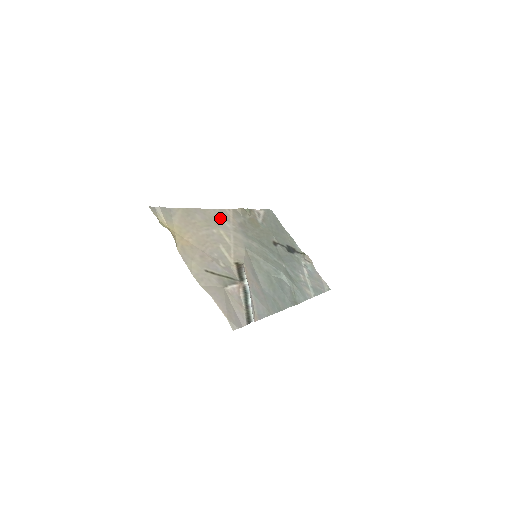
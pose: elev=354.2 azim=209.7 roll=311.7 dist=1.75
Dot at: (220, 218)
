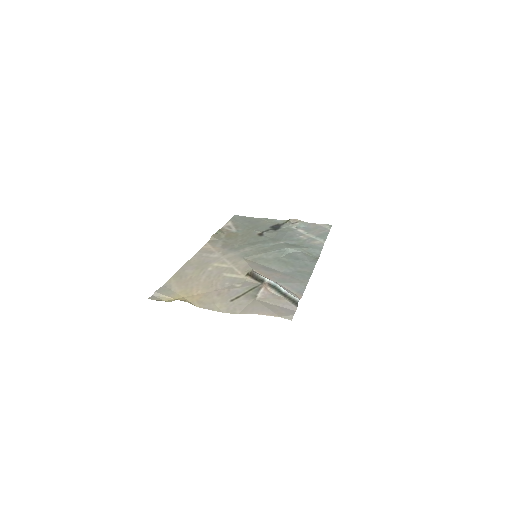
Dot at: (205, 257)
